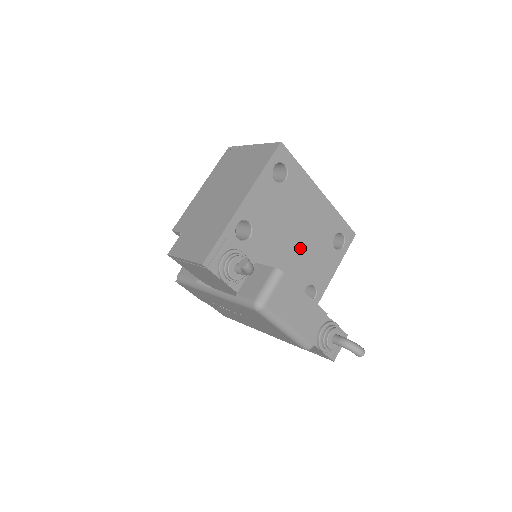
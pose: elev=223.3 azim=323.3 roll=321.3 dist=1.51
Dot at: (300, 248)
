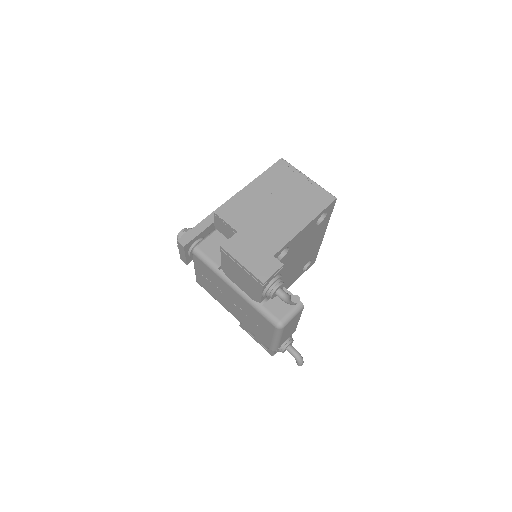
Dot at: (292, 268)
